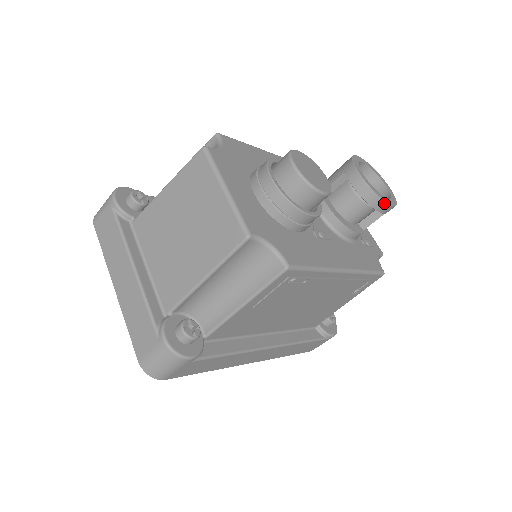
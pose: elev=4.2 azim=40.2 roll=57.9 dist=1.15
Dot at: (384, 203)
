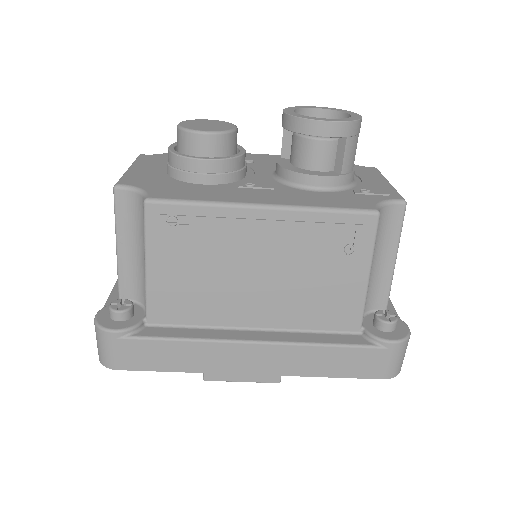
Dot at: (312, 122)
